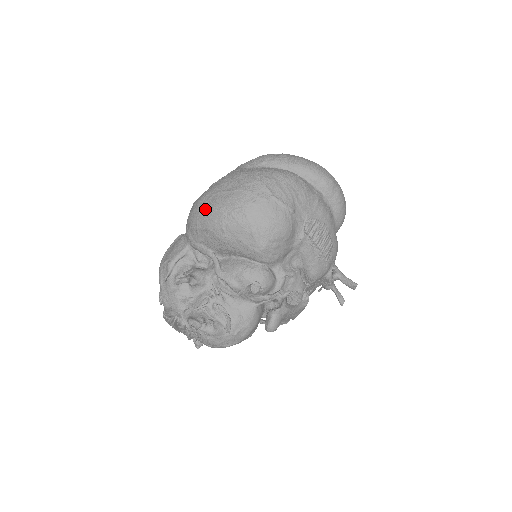
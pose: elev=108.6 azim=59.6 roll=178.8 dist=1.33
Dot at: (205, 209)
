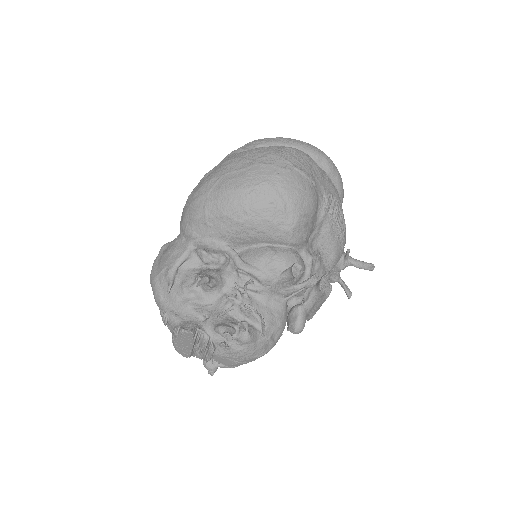
Dot at: (215, 193)
